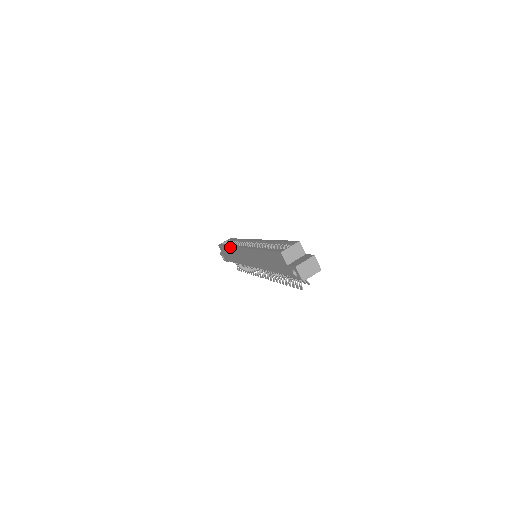
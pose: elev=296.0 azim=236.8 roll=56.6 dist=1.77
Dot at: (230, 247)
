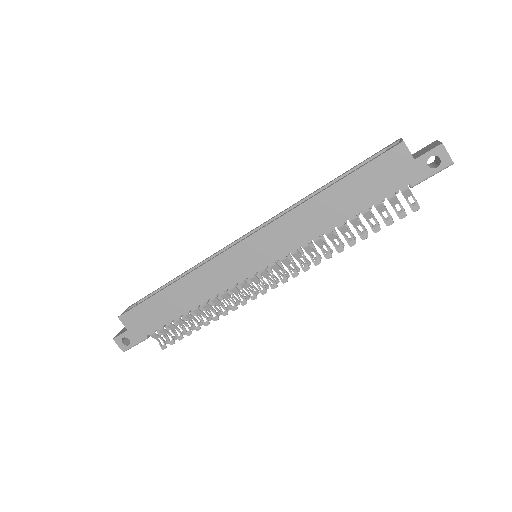
Dot at: (181, 279)
